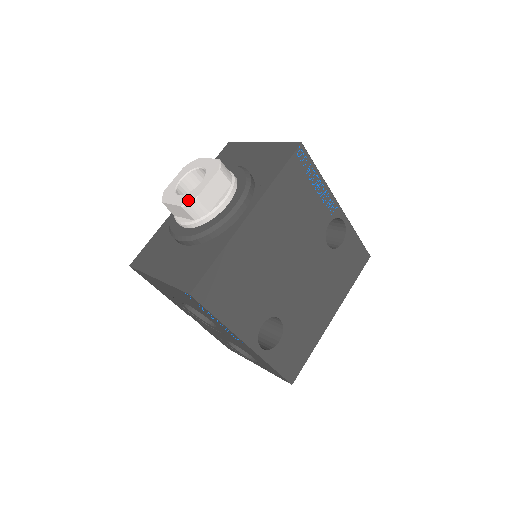
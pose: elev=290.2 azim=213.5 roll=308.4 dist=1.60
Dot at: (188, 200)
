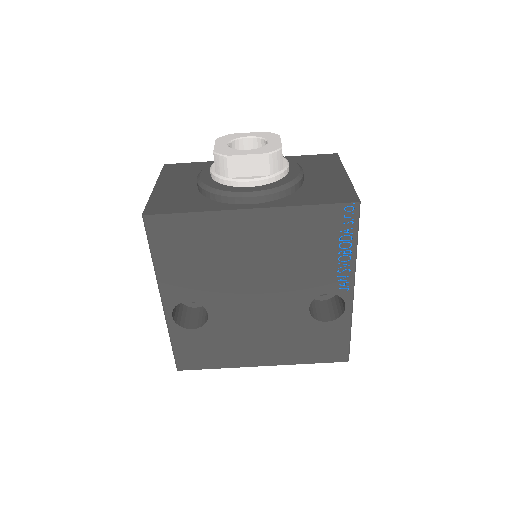
Dot at: (222, 152)
